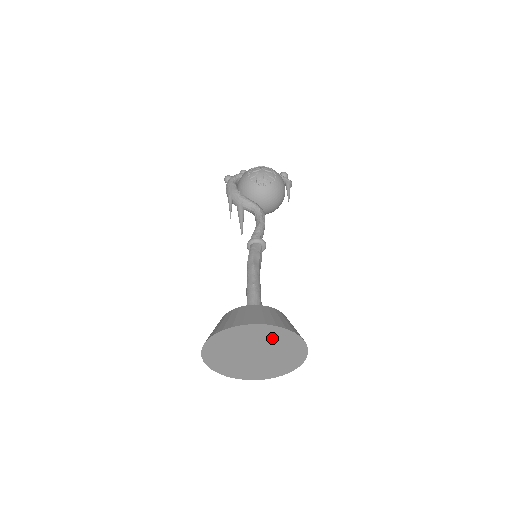
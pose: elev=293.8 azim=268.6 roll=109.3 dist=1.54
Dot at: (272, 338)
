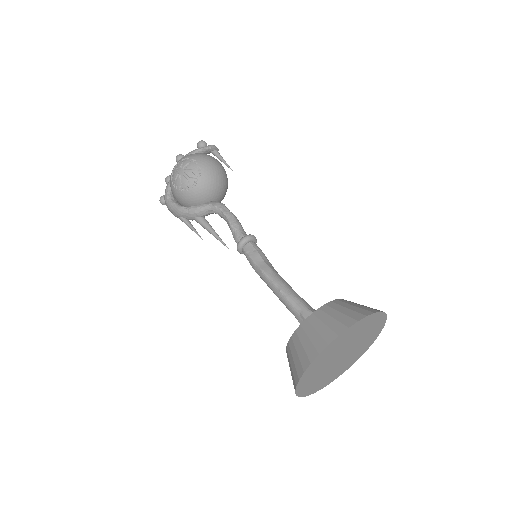
Dot at: (344, 340)
